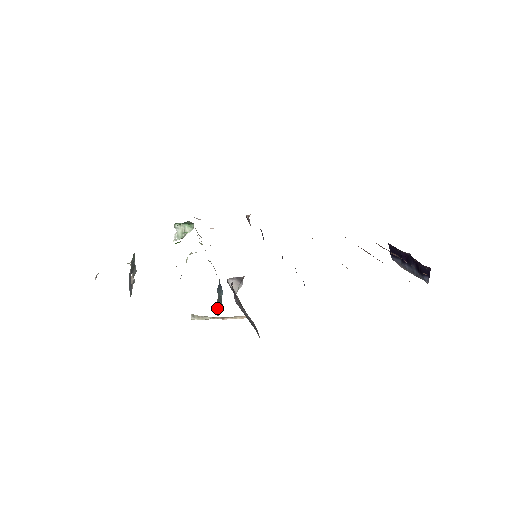
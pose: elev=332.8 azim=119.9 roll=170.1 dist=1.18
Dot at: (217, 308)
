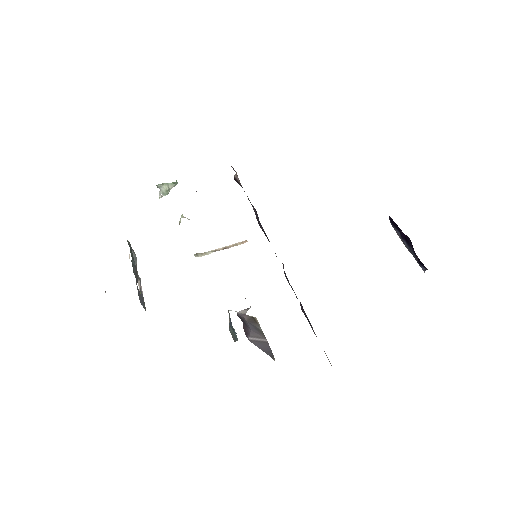
Dot at: (232, 334)
